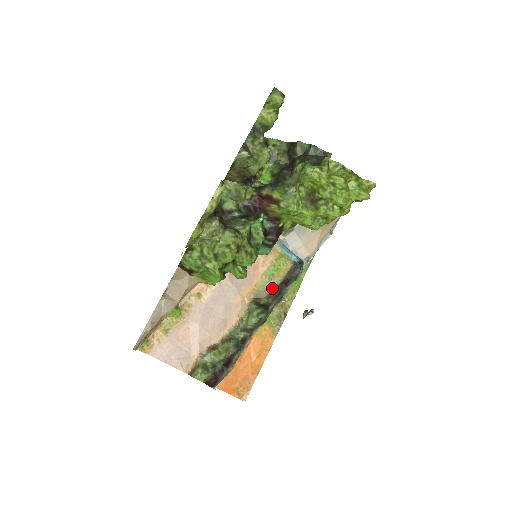
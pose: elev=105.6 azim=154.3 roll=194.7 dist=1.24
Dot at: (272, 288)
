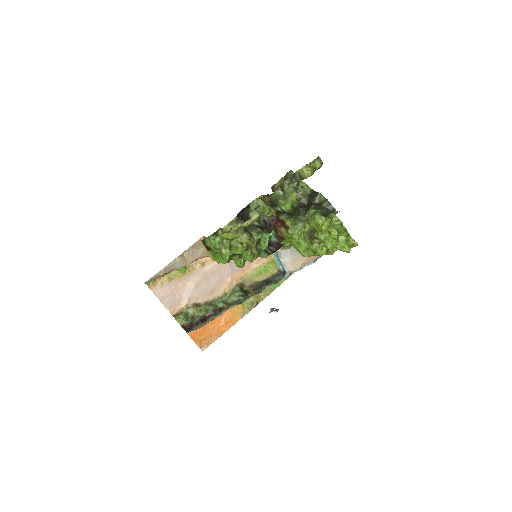
Dot at: (256, 281)
